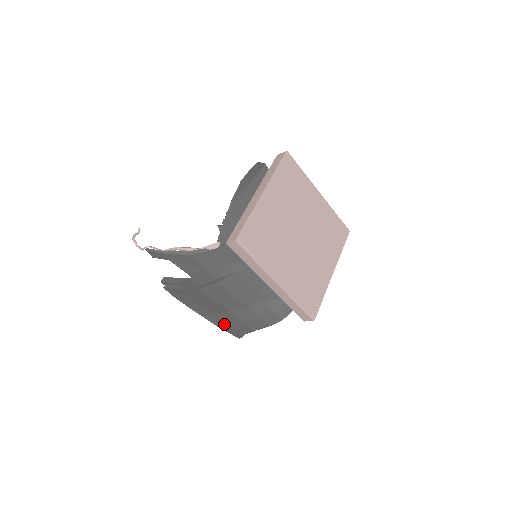
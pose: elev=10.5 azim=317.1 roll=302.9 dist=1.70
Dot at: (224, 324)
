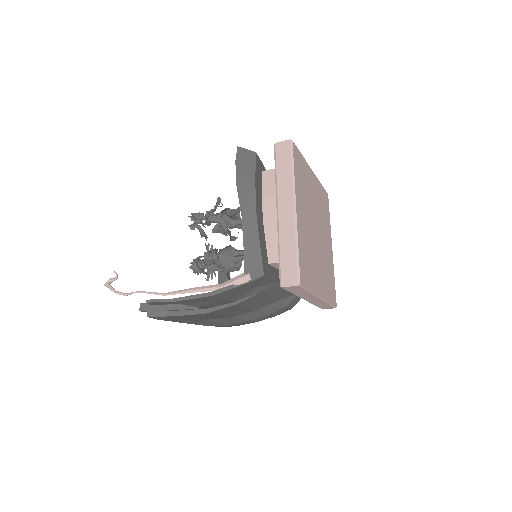
Dot at: (218, 324)
